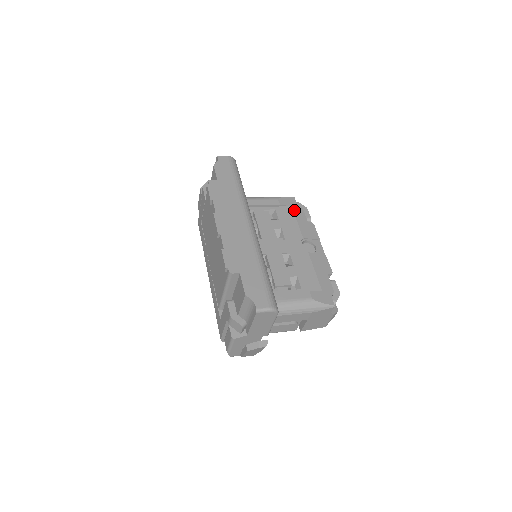
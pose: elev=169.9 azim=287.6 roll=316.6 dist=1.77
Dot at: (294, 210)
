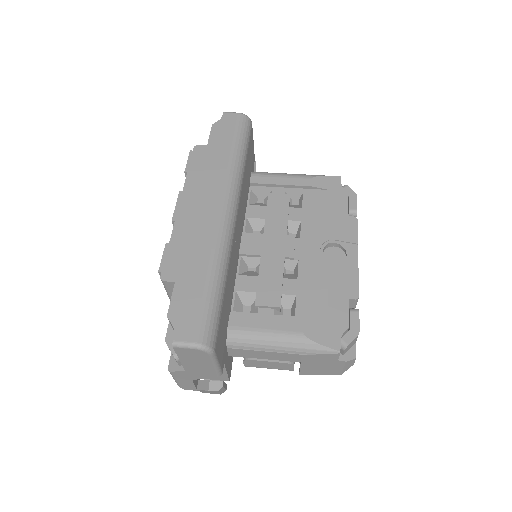
Dot at: (332, 196)
